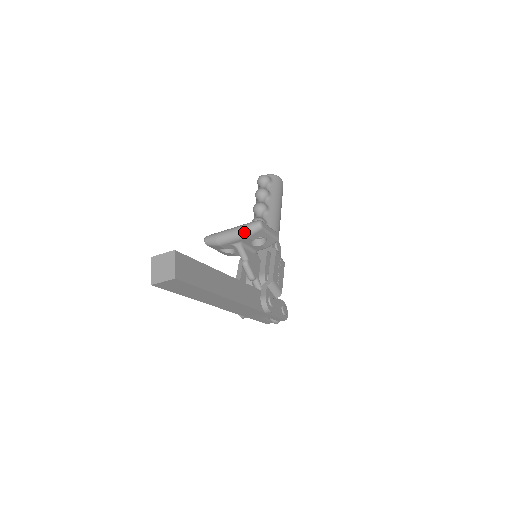
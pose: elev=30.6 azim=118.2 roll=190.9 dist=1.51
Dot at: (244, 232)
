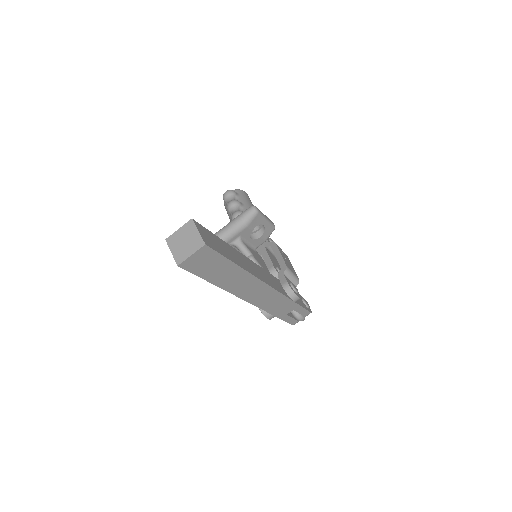
Dot at: (241, 222)
